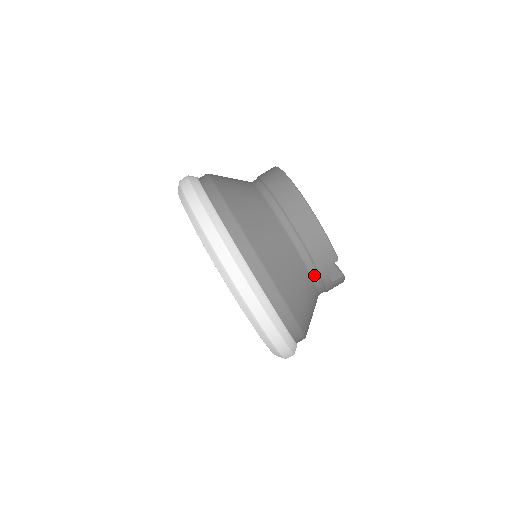
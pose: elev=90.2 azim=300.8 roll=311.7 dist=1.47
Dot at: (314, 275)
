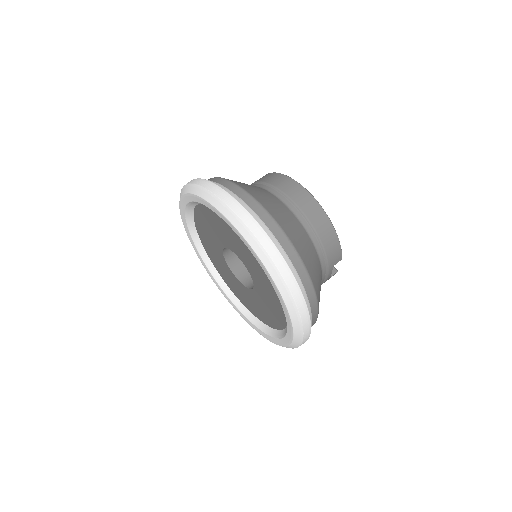
Dot at: (323, 273)
